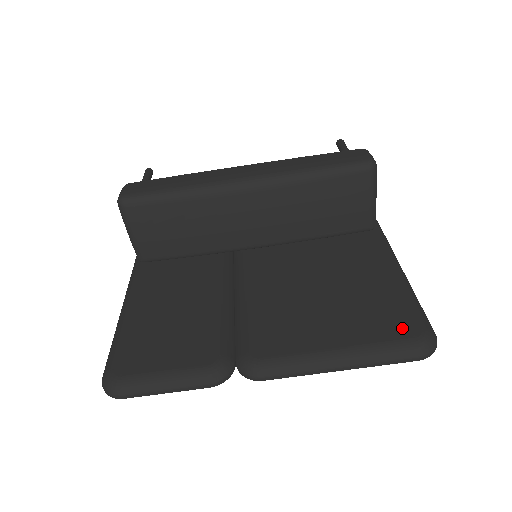
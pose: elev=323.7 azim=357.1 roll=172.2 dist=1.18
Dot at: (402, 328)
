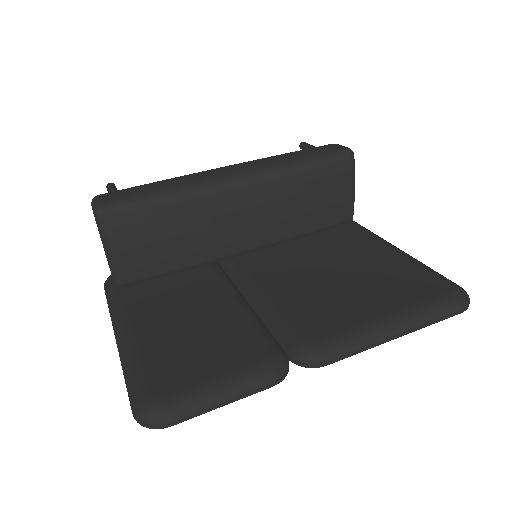
Dot at: (435, 287)
